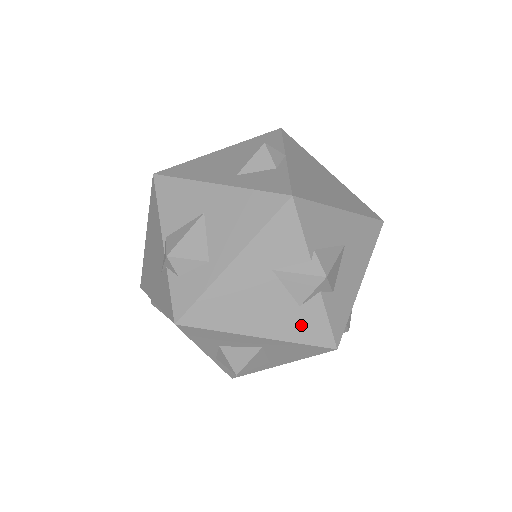
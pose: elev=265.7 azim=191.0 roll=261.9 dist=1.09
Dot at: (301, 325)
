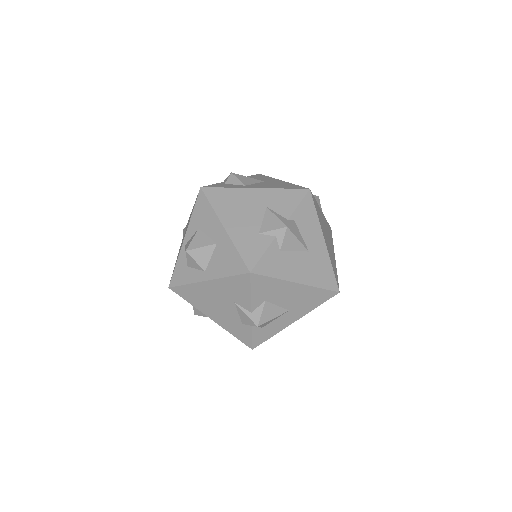
Dot at: (249, 242)
